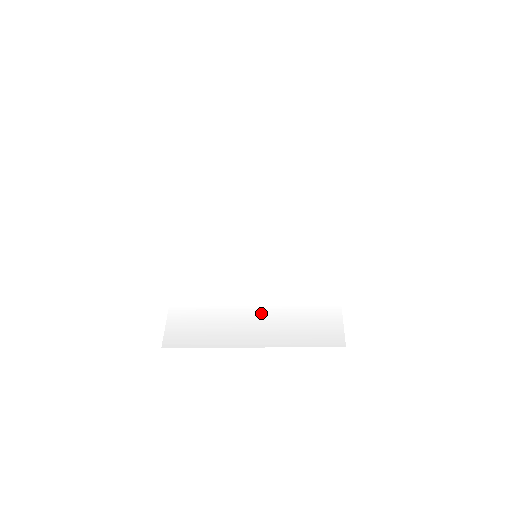
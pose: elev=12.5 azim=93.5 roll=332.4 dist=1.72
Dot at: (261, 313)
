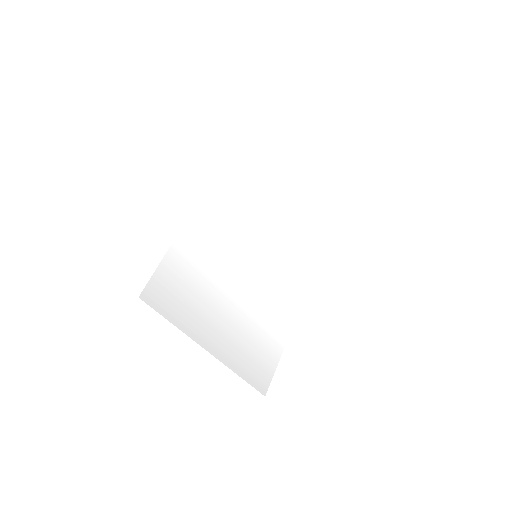
Dot at: (231, 321)
